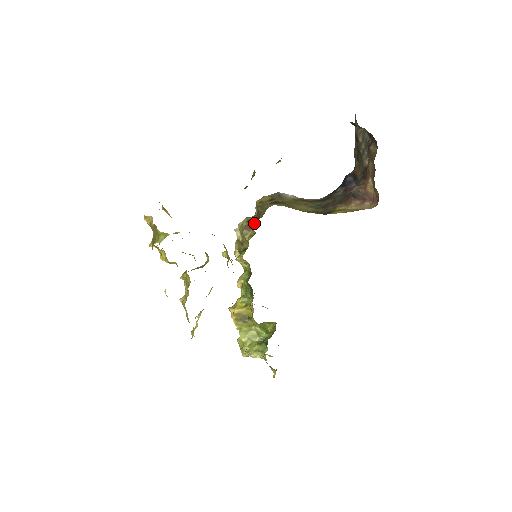
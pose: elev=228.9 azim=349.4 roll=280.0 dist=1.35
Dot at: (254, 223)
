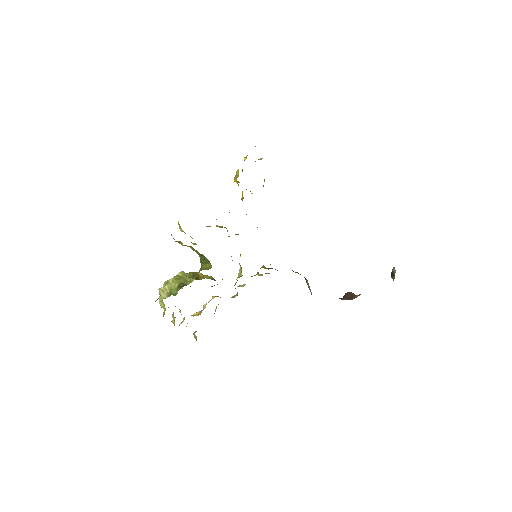
Dot at: occluded
